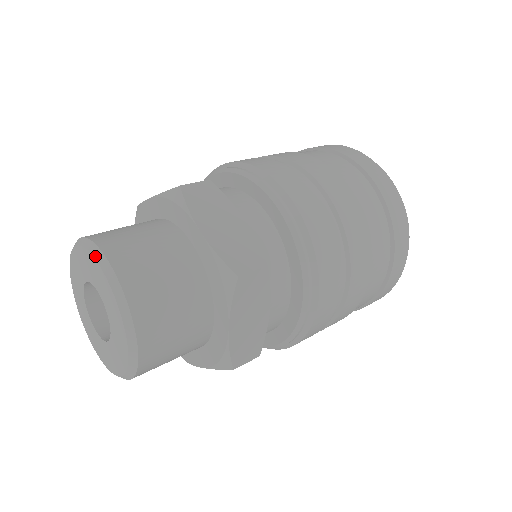
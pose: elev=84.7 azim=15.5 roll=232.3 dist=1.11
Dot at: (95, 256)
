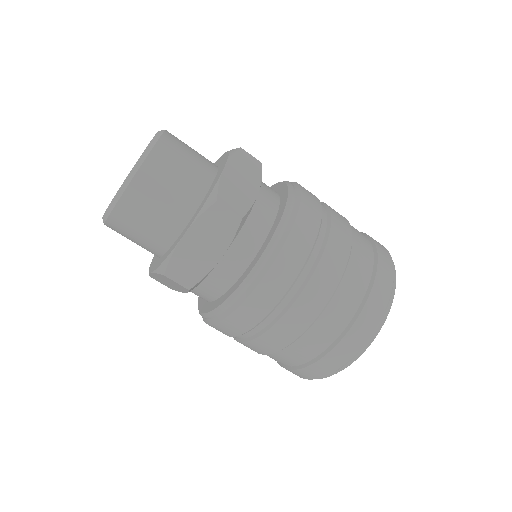
Dot at: (158, 133)
